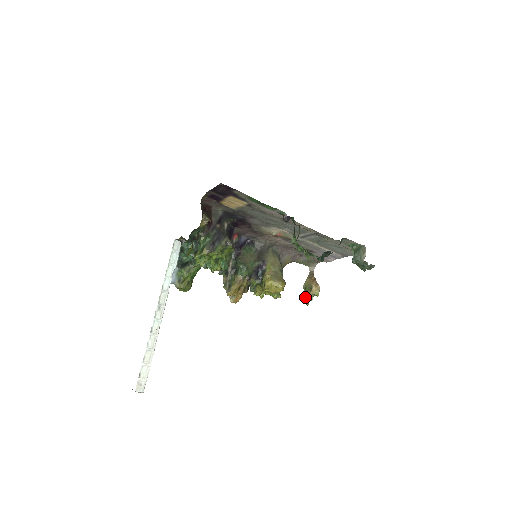
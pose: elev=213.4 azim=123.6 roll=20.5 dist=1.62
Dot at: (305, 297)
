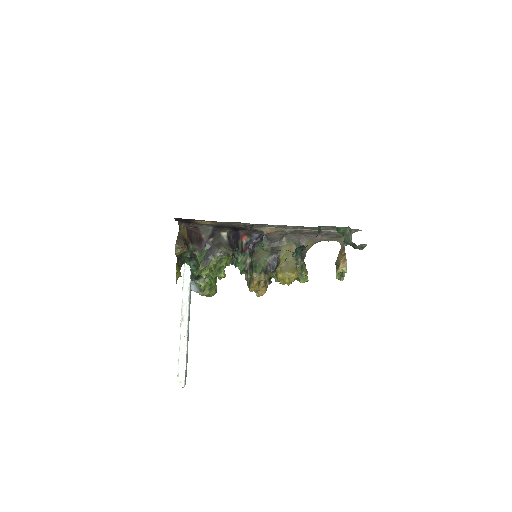
Dot at: (339, 274)
